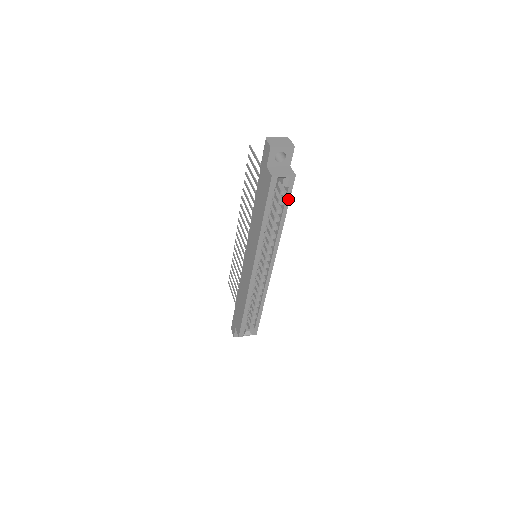
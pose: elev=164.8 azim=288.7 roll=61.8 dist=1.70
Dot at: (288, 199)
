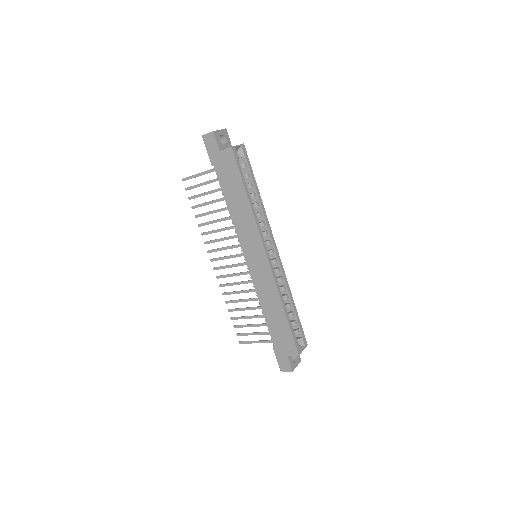
Dot at: (251, 169)
